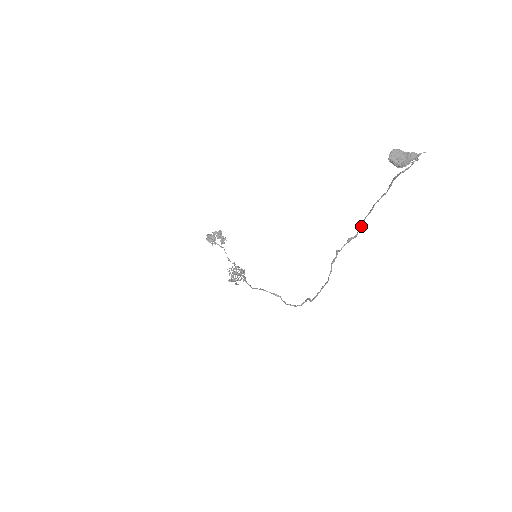
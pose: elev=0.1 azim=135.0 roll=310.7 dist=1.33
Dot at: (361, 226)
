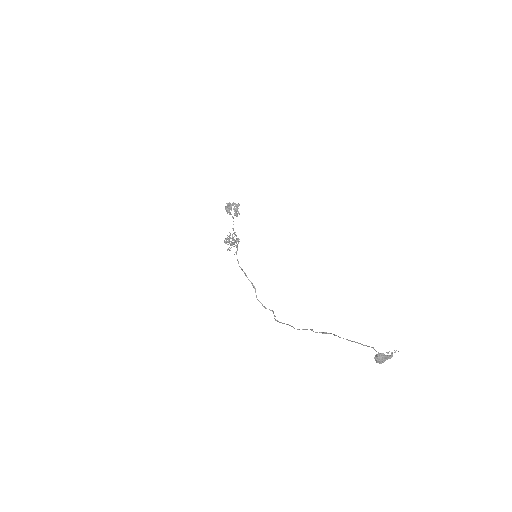
Dot at: occluded
